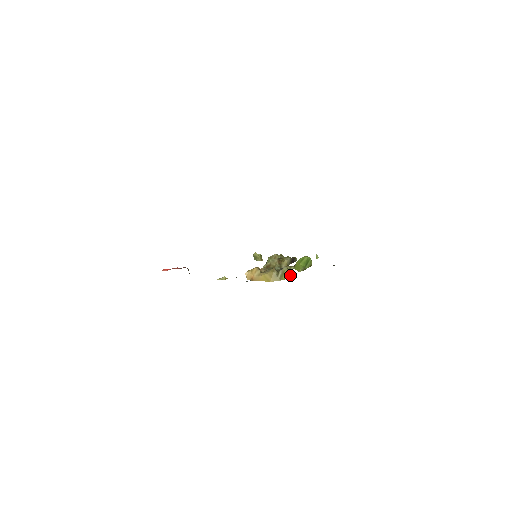
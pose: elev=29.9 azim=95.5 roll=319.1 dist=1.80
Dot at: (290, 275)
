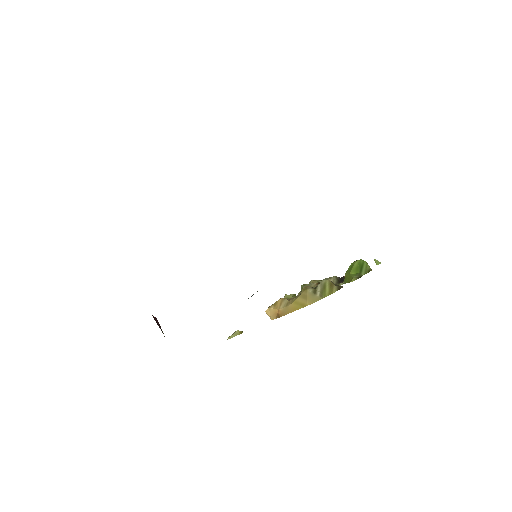
Dot at: (337, 287)
